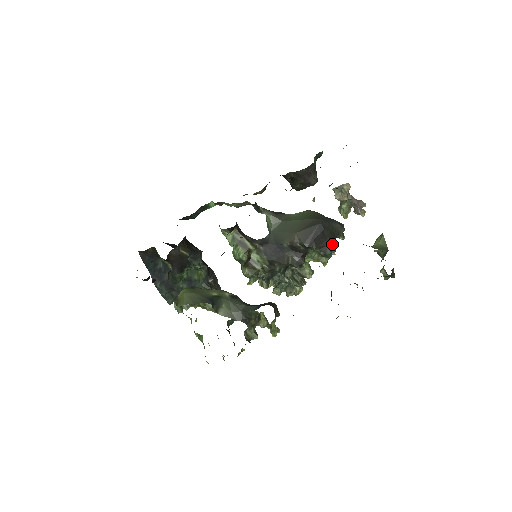
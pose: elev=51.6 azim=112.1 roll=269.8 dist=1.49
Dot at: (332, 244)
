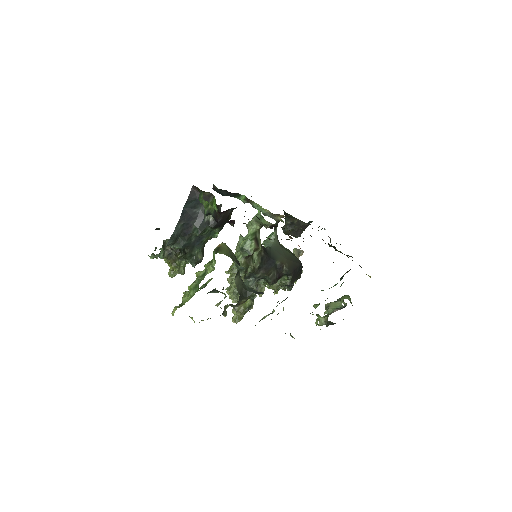
Dot at: occluded
